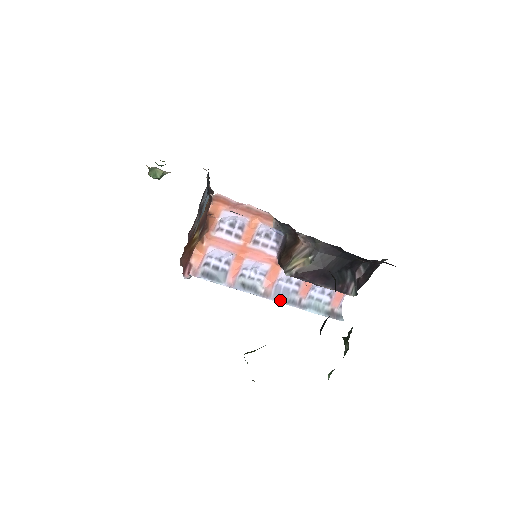
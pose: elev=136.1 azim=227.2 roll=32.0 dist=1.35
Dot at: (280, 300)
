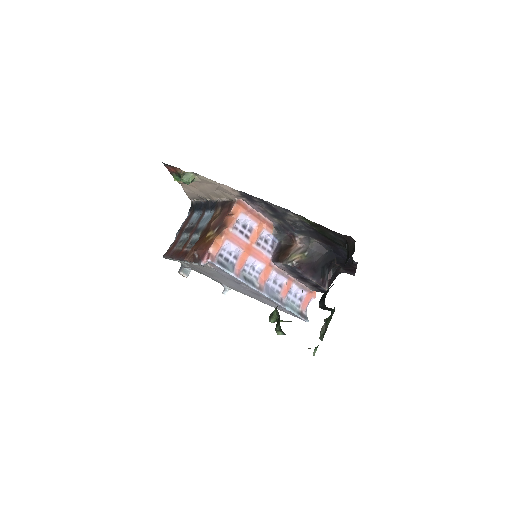
Dot at: (269, 295)
